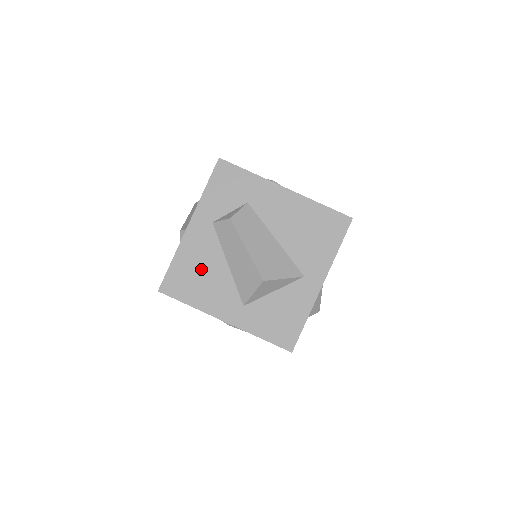
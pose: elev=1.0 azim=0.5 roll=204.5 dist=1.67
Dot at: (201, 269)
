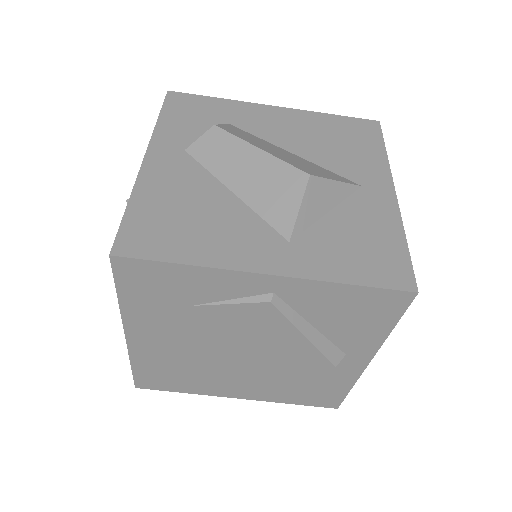
Dot at: (187, 207)
